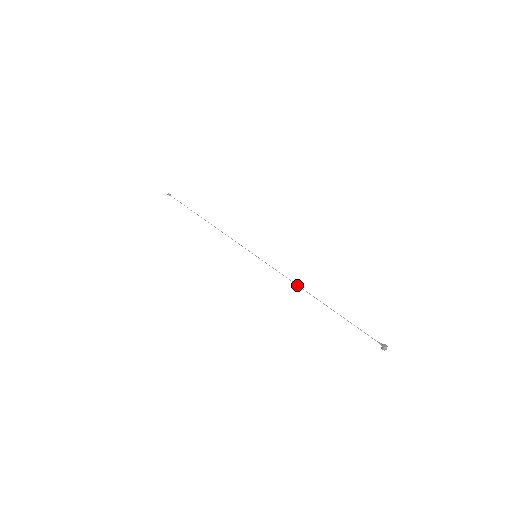
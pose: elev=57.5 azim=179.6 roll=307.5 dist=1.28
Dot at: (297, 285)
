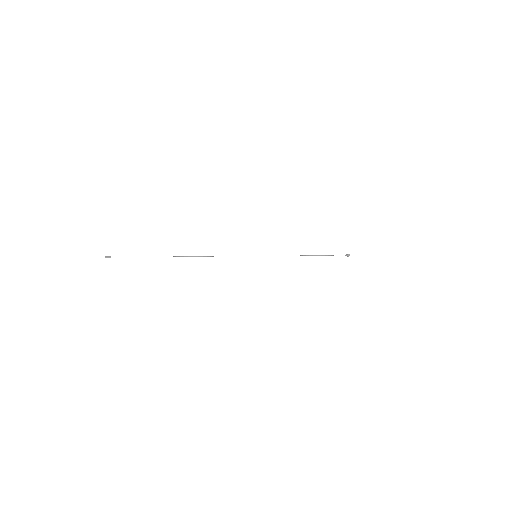
Dot at: occluded
